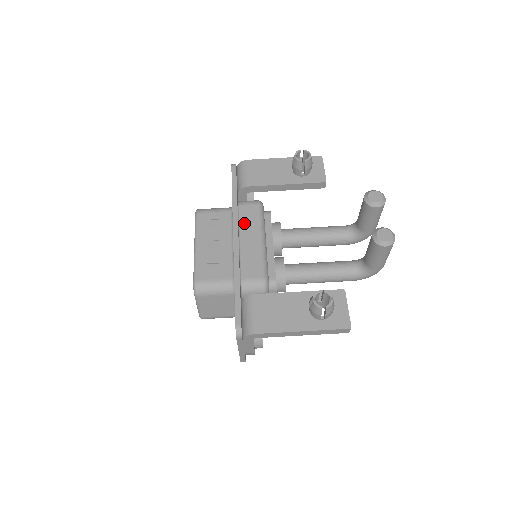
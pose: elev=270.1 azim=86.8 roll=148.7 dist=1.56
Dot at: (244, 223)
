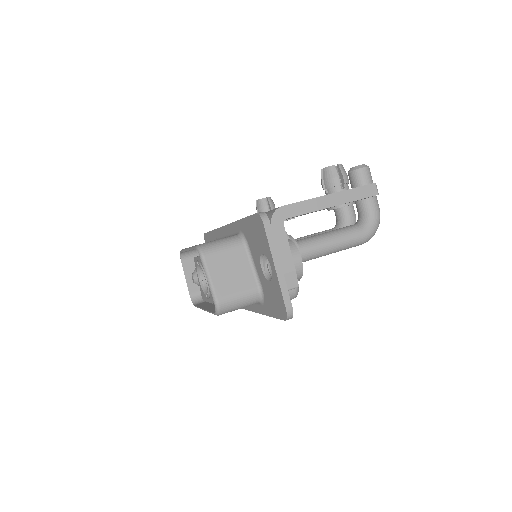
Dot at: occluded
